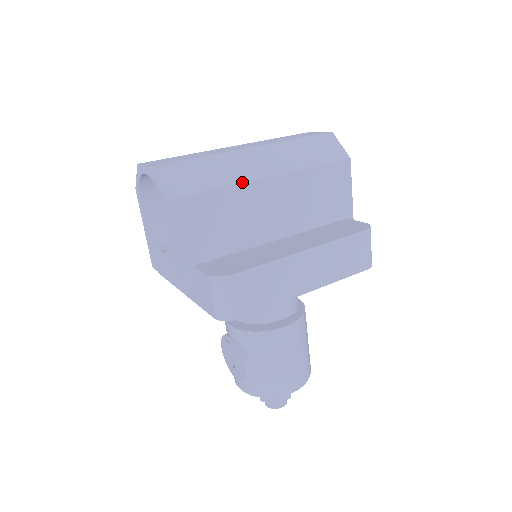
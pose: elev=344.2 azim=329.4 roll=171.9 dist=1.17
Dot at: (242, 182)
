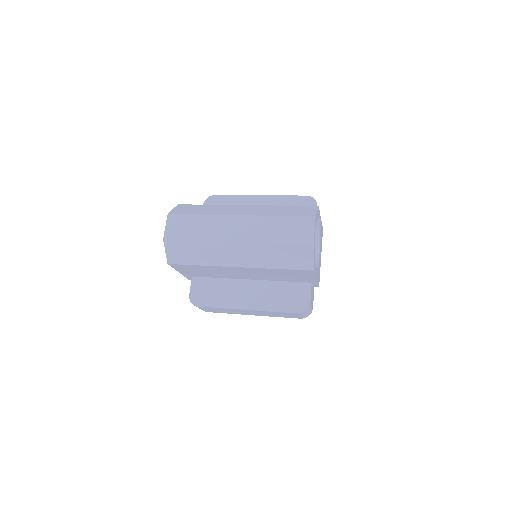
Dot at: (218, 266)
